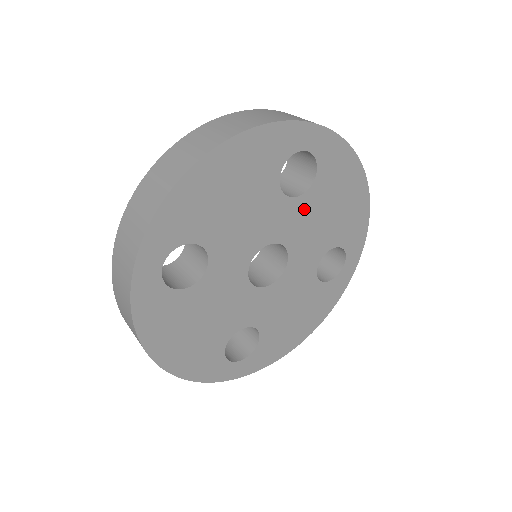
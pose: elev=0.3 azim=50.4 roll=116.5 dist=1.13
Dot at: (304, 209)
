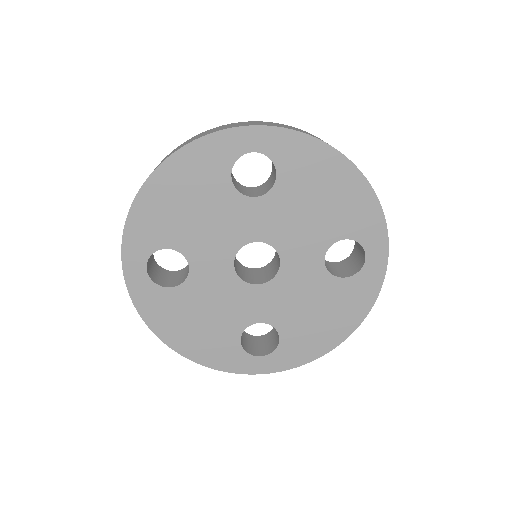
Dot at: (277, 206)
